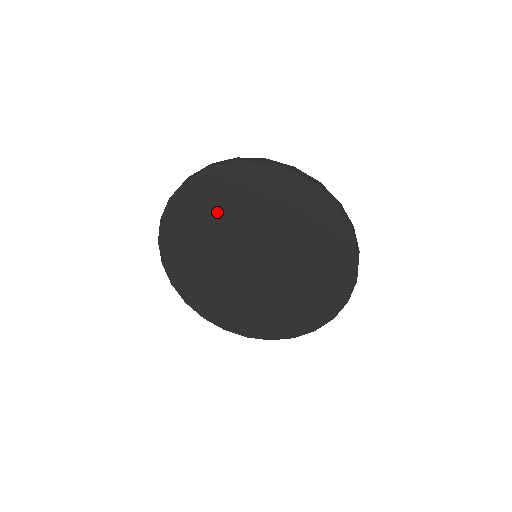
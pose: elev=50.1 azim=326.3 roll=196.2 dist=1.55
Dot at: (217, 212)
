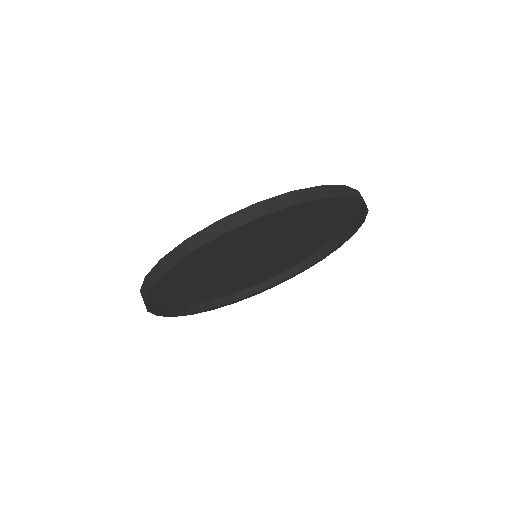
Dot at: (195, 268)
